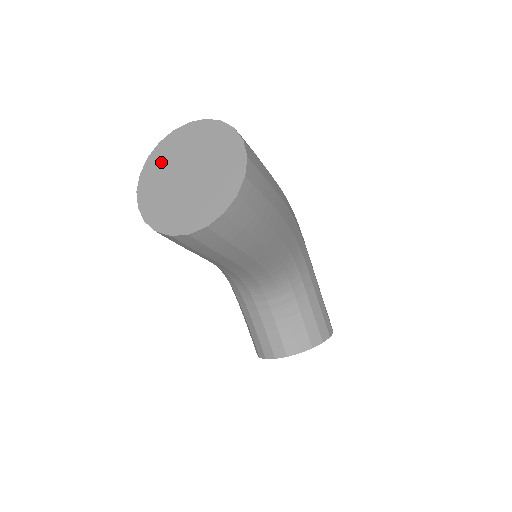
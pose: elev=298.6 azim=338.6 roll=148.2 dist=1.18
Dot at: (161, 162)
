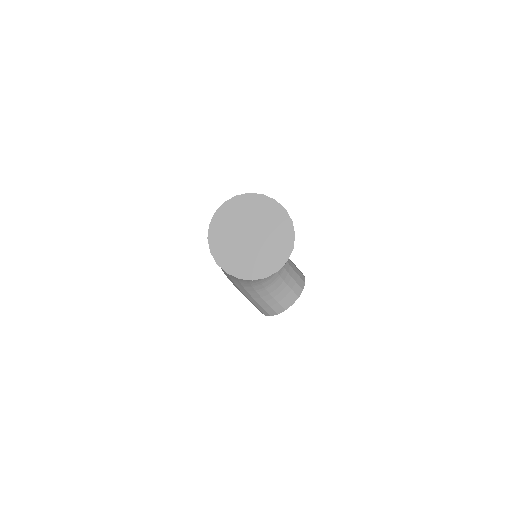
Dot at: (222, 237)
